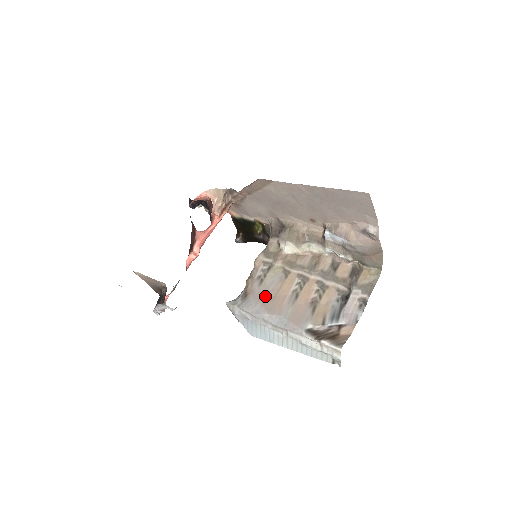
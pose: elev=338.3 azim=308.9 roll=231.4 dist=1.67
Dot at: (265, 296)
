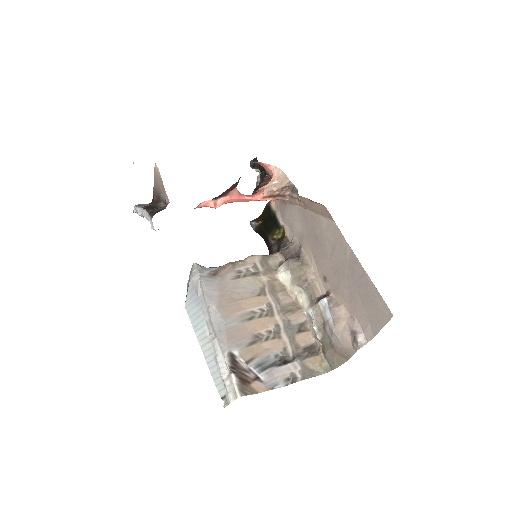
Dot at: (228, 291)
